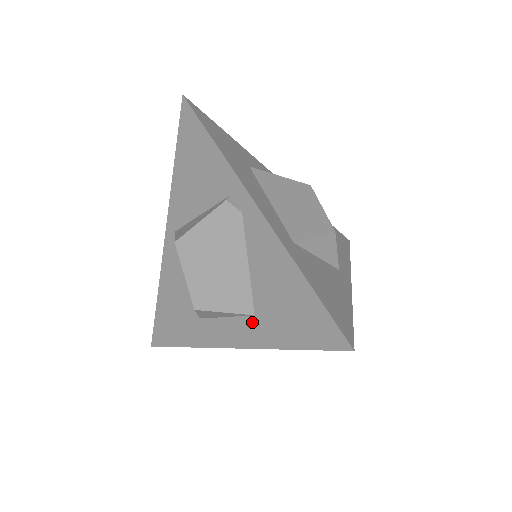
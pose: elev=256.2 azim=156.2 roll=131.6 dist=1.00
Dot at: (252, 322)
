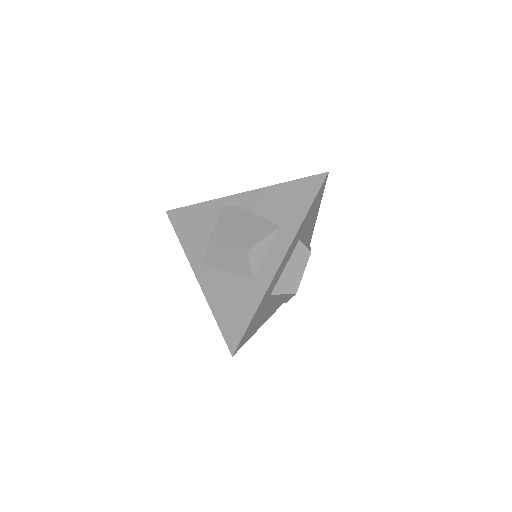
Dot at: (281, 231)
